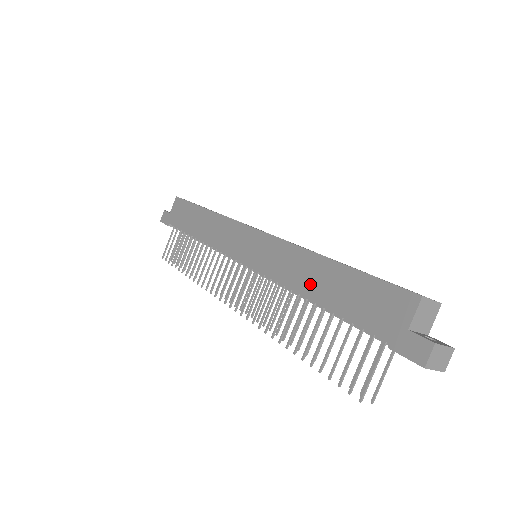
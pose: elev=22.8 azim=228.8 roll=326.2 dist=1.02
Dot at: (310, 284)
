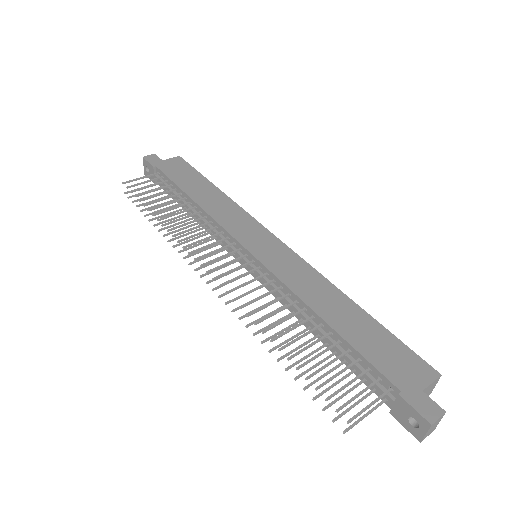
Dot at: (327, 308)
